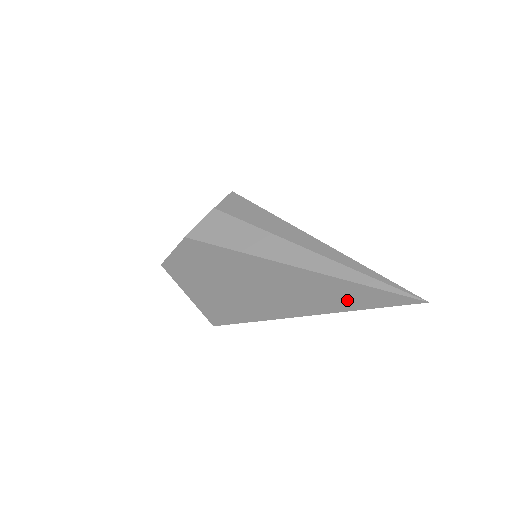
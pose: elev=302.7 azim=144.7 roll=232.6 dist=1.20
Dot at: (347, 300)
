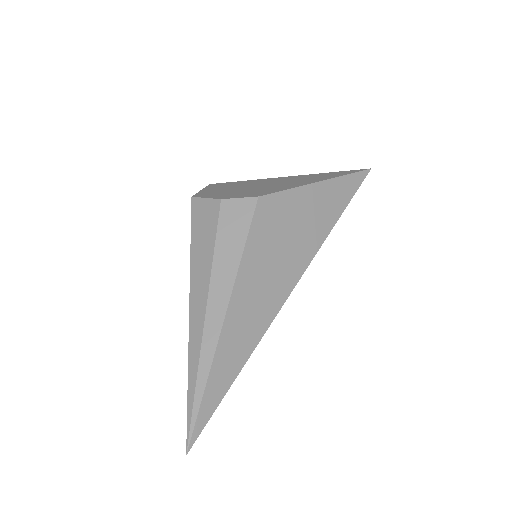
Dot at: occluded
